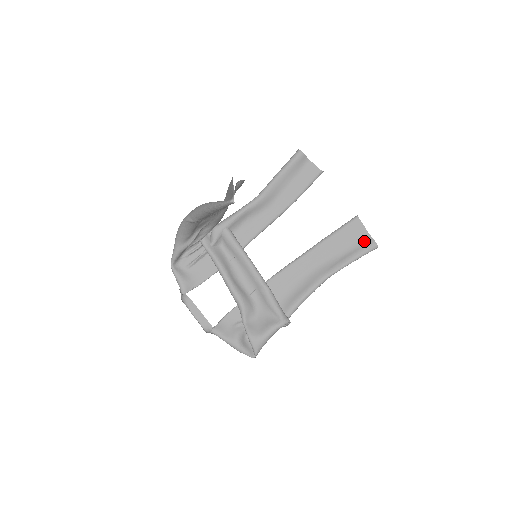
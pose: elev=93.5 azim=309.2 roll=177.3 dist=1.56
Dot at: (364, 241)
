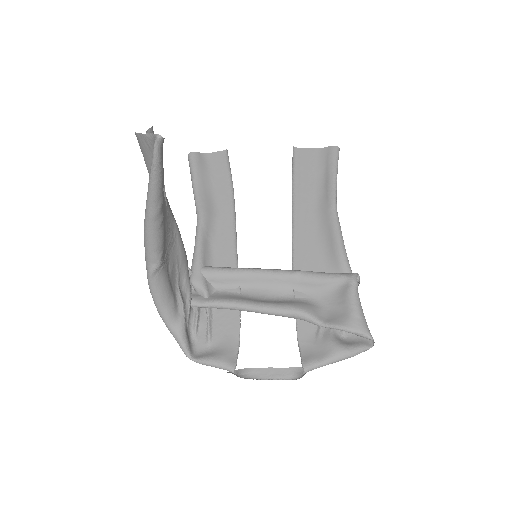
Dot at: (323, 156)
